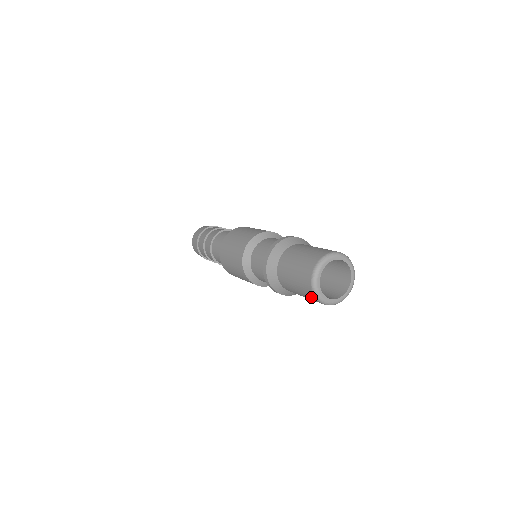
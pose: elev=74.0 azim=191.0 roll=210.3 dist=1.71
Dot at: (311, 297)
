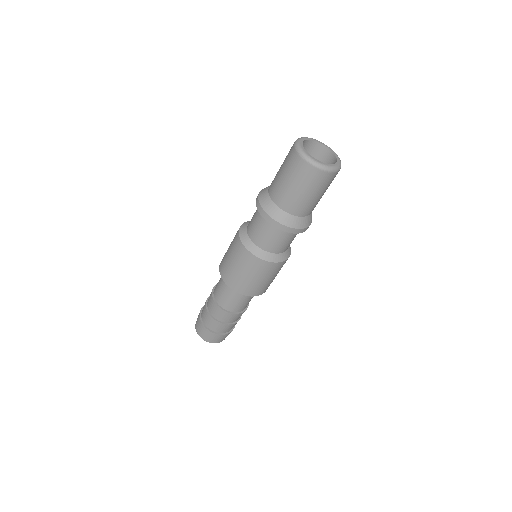
Dot at: (322, 178)
